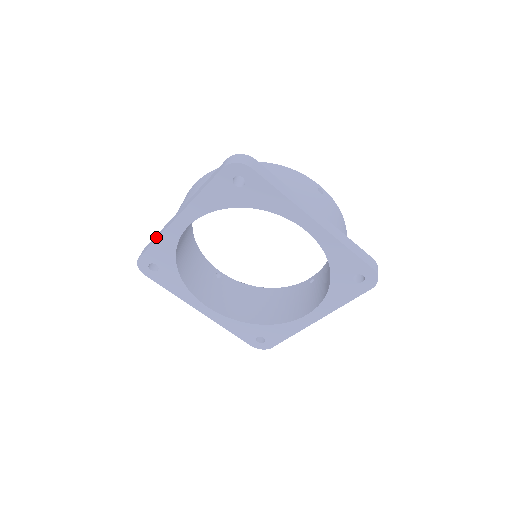
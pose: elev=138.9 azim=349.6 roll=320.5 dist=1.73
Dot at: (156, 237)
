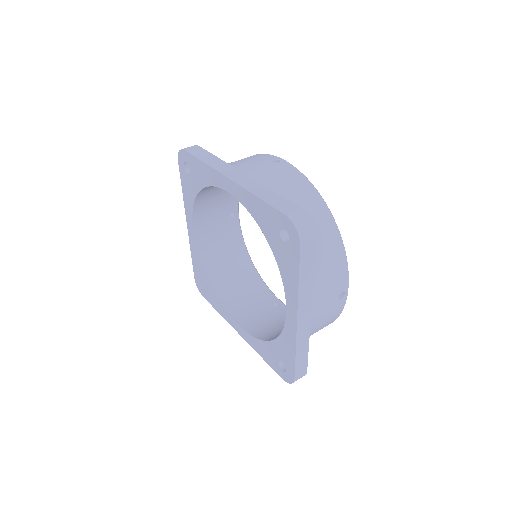
Dot at: (208, 159)
